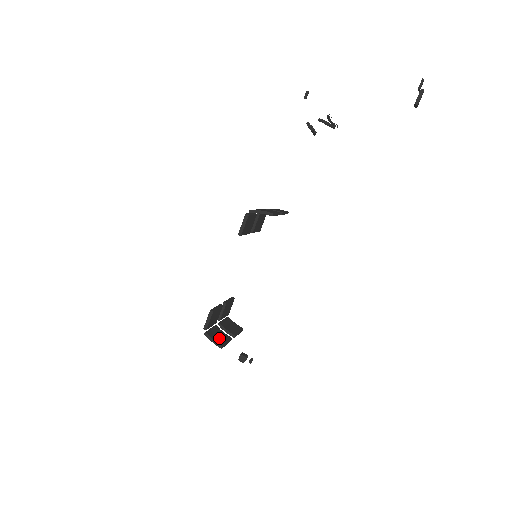
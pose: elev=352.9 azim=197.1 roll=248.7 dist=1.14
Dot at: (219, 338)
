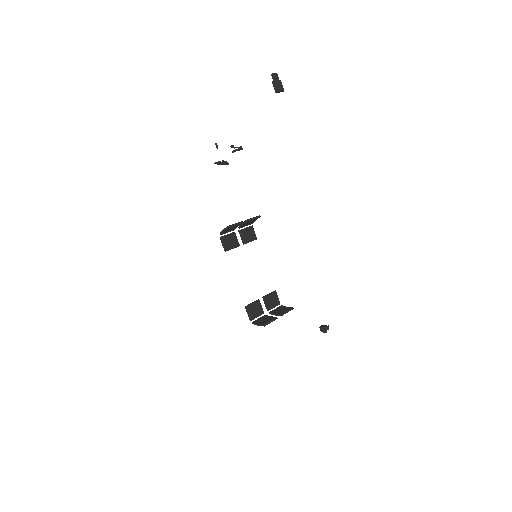
Dot at: (264, 321)
